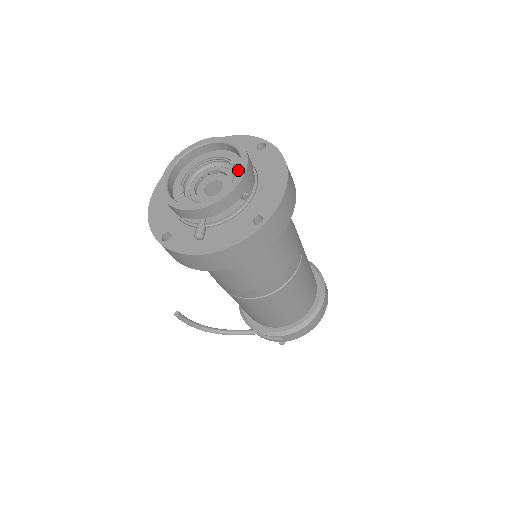
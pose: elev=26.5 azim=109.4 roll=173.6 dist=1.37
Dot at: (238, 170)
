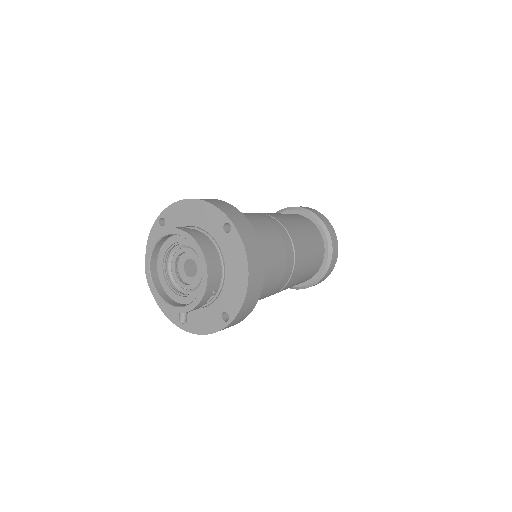
Dot at: occluded
